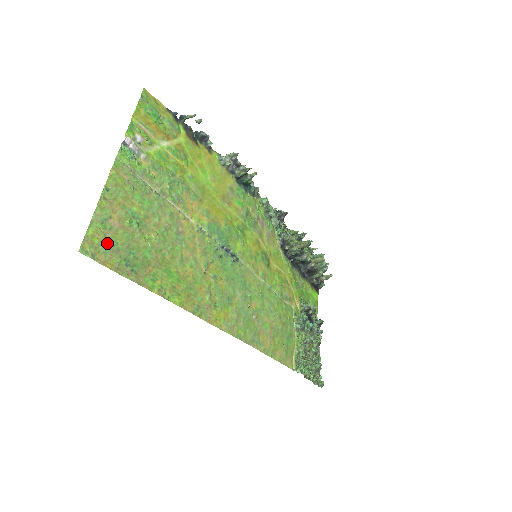
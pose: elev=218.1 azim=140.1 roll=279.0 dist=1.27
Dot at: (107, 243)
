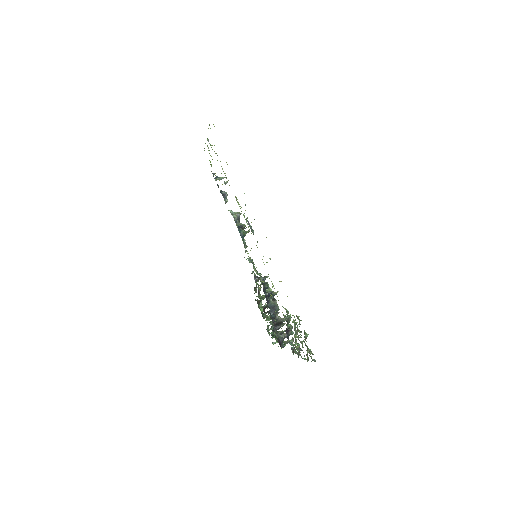
Dot at: occluded
